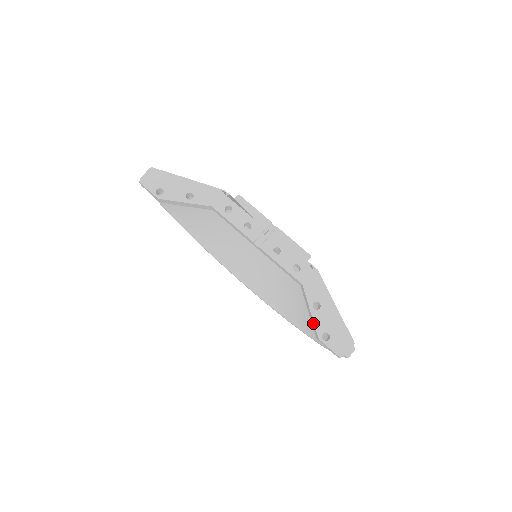
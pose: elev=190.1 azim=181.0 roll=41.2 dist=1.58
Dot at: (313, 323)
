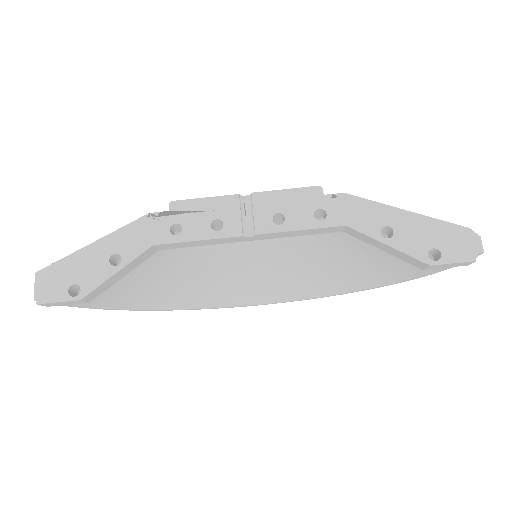
Dot at: (403, 255)
